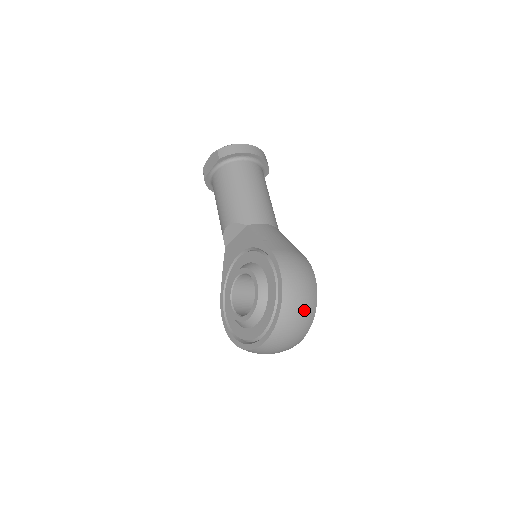
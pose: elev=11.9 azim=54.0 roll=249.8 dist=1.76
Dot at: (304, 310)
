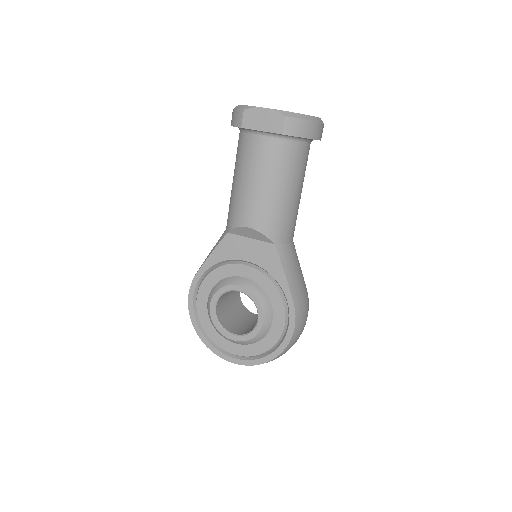
Dot at: occluded
